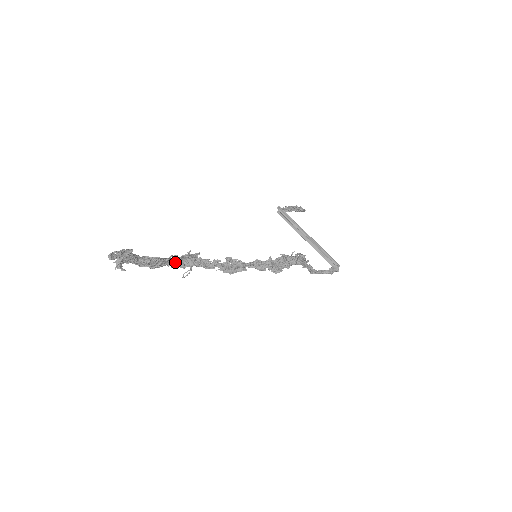
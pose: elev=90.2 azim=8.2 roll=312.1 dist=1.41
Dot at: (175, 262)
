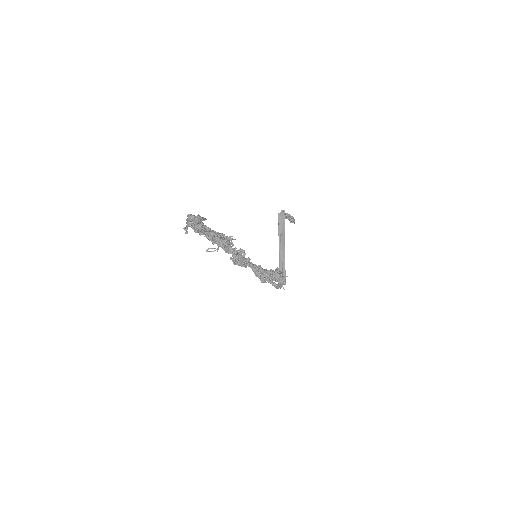
Dot at: (212, 235)
